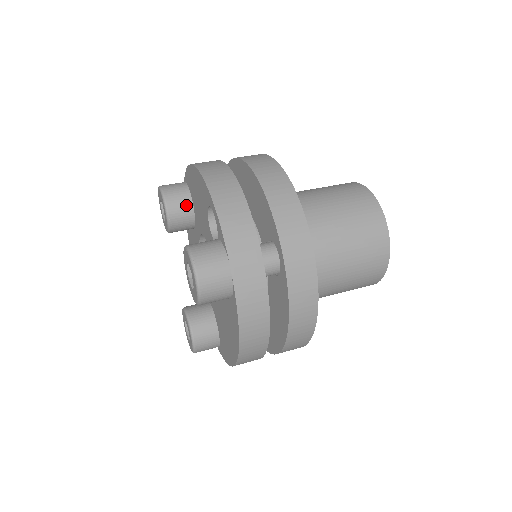
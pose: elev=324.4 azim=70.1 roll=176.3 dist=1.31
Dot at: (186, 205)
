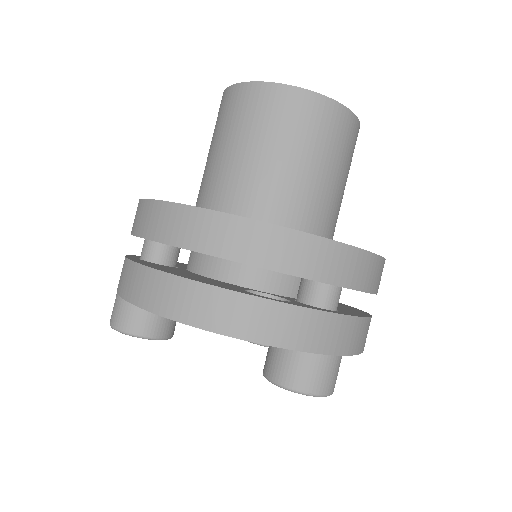
Dot at: occluded
